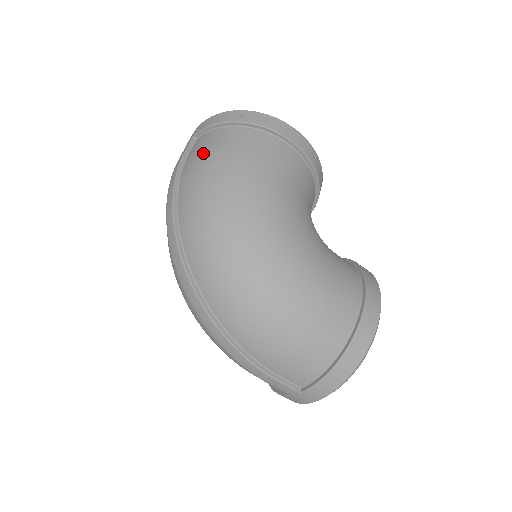
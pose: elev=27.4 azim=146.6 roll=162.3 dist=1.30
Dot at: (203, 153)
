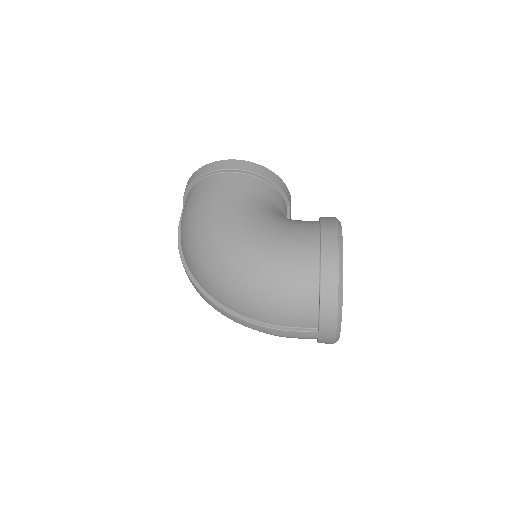
Dot at: (183, 214)
